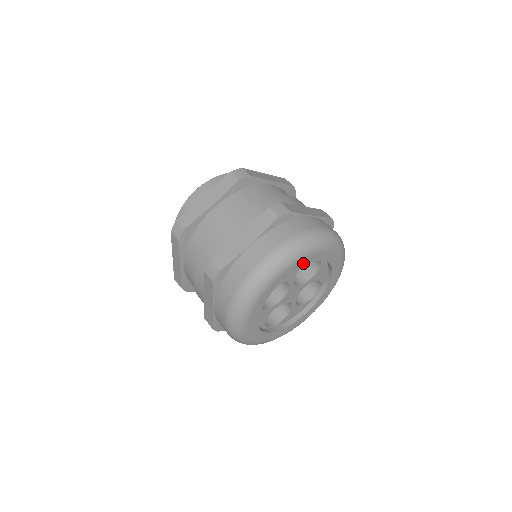
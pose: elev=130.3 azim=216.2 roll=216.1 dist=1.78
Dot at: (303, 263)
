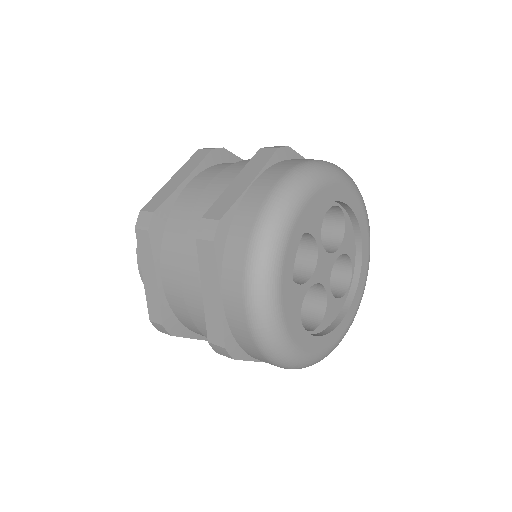
Dot at: (328, 196)
